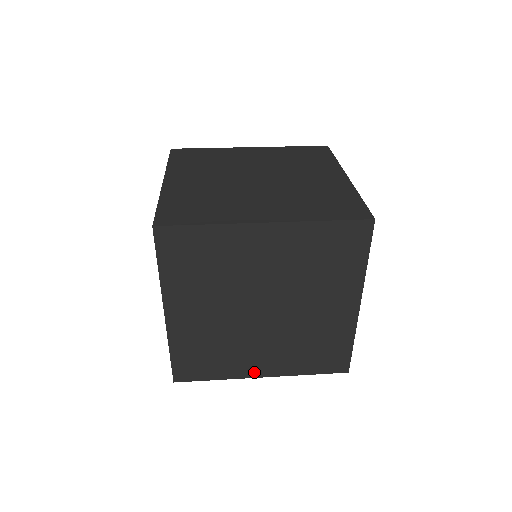
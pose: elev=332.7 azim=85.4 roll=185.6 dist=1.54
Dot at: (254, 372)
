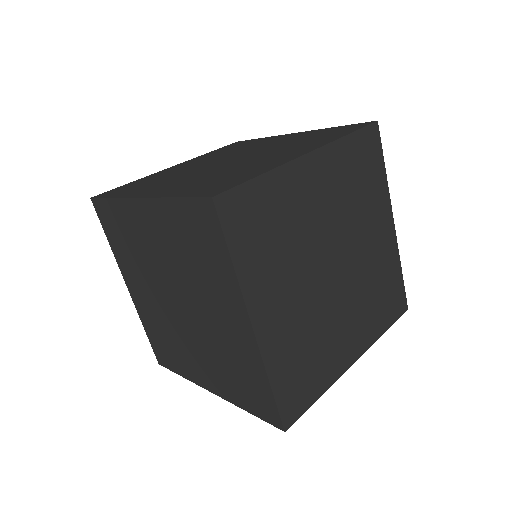
Dot at: (347, 360)
